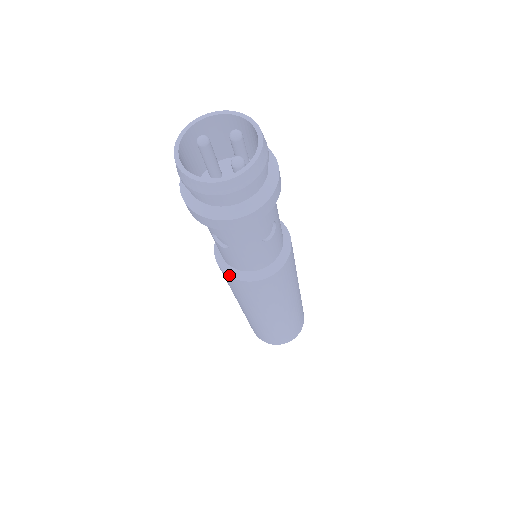
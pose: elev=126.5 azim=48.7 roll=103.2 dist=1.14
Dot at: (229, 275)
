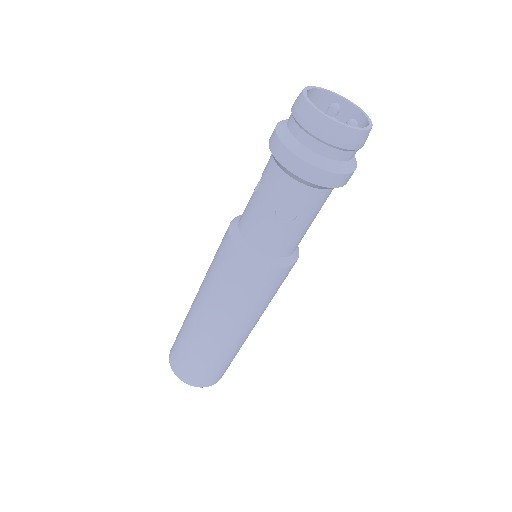
Dot at: (230, 225)
